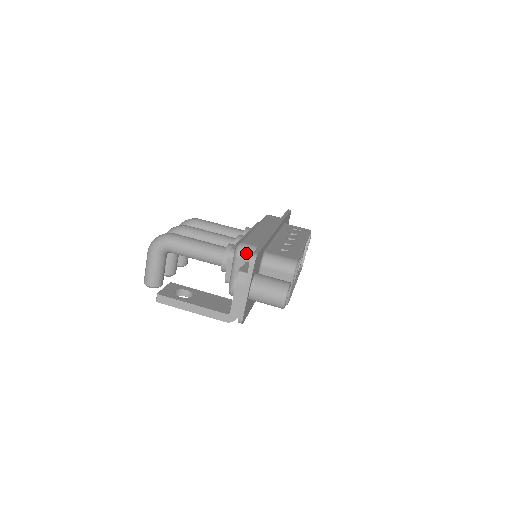
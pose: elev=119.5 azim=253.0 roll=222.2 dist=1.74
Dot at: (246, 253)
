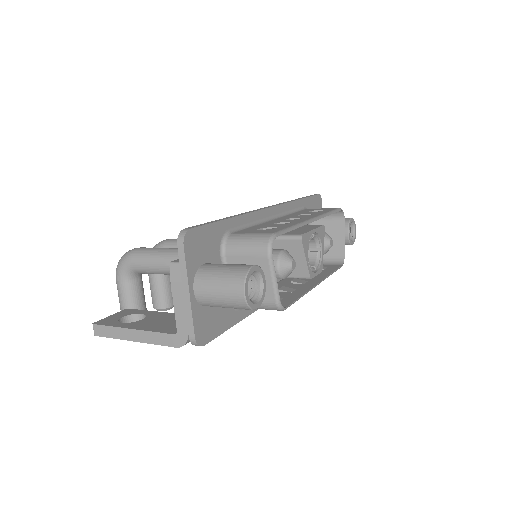
Dot at: occluded
